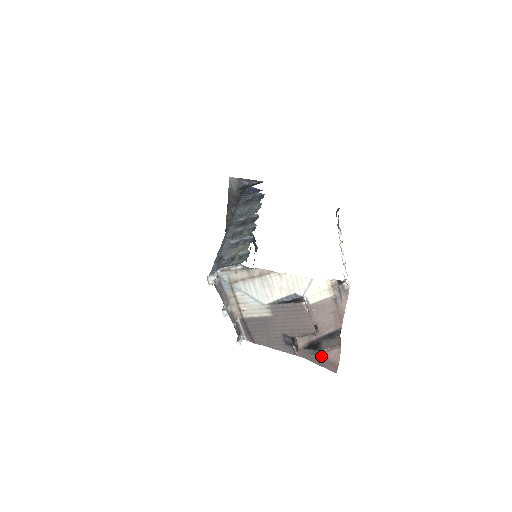
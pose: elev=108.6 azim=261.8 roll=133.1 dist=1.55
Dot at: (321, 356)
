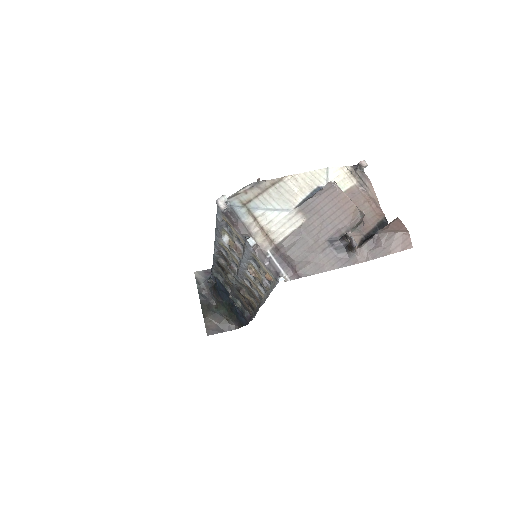
Dot at: (384, 236)
